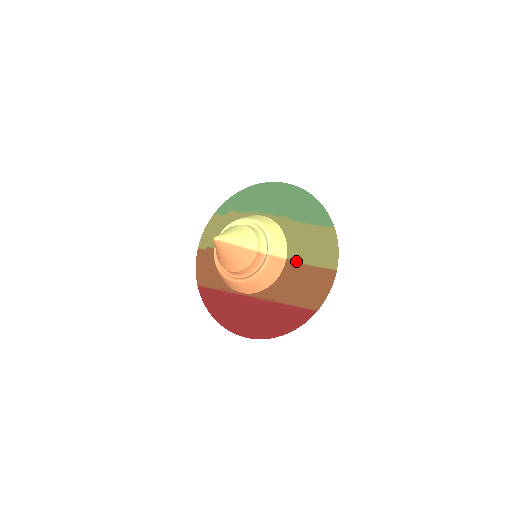
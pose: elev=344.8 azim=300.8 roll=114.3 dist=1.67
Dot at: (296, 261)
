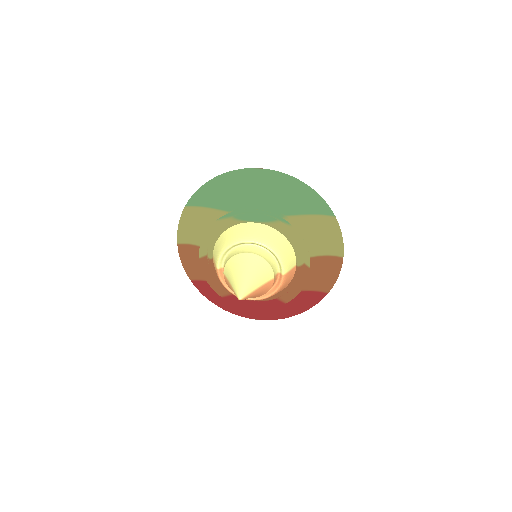
Dot at: (308, 267)
